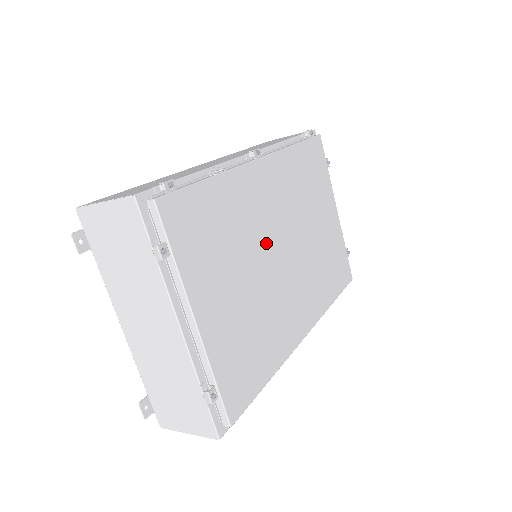
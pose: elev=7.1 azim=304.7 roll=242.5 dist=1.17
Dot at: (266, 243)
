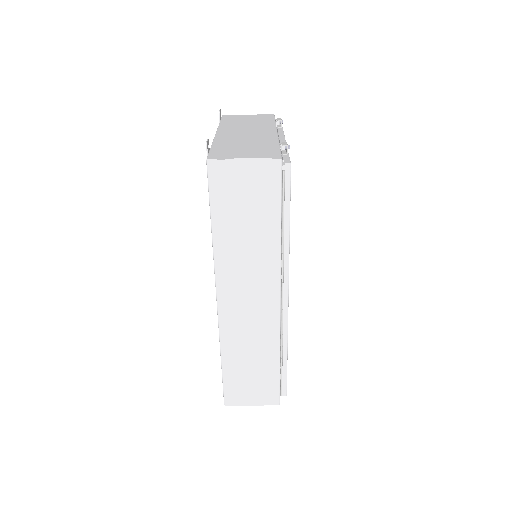
Dot at: occluded
